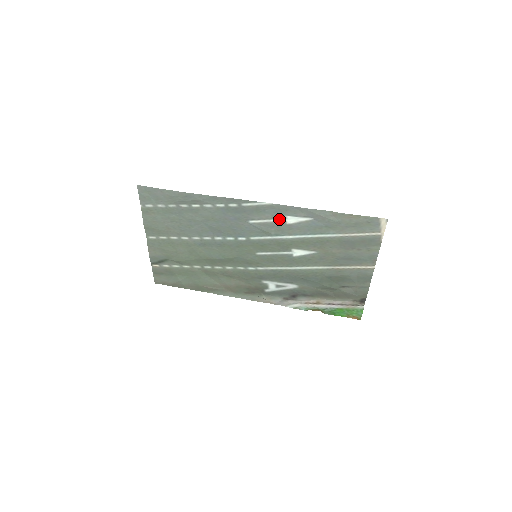
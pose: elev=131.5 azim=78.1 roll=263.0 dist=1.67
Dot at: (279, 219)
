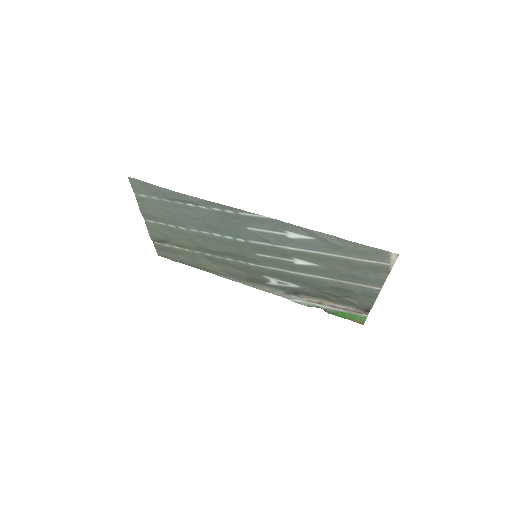
Dot at: (279, 232)
